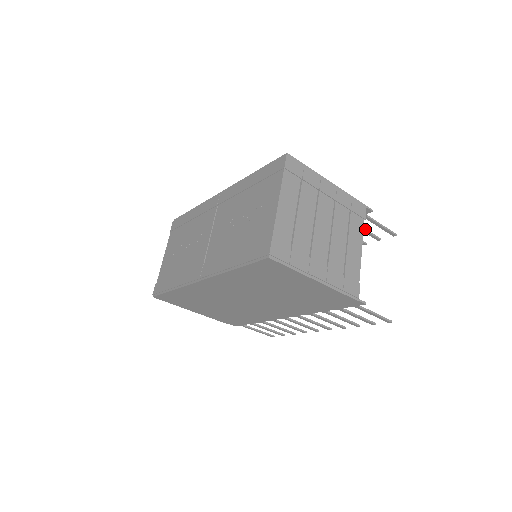
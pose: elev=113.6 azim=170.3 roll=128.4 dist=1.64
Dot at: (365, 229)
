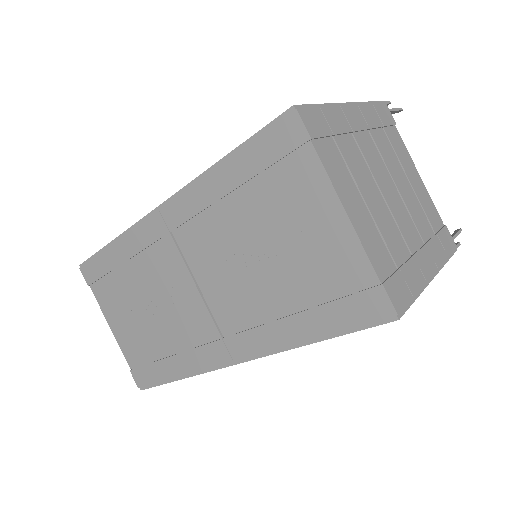
Dot at: occluded
